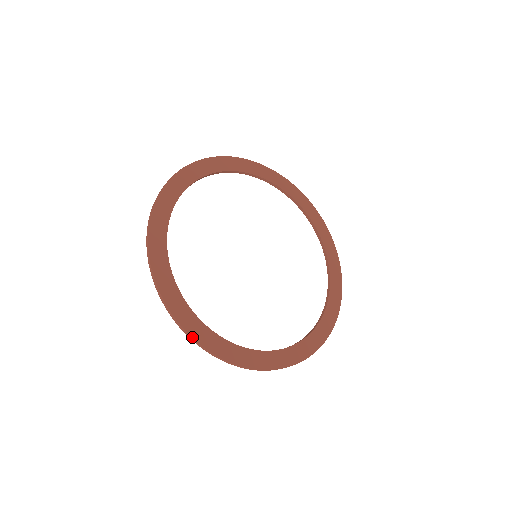
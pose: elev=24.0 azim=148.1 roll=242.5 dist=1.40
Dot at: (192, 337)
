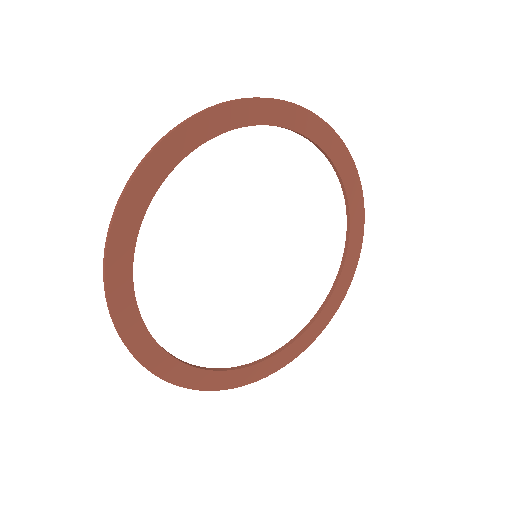
Dot at: (197, 389)
